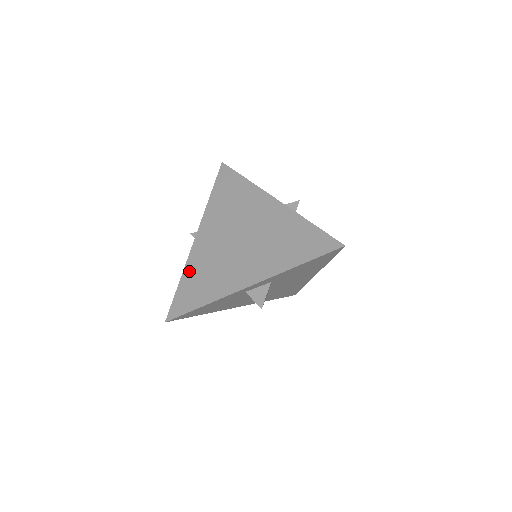
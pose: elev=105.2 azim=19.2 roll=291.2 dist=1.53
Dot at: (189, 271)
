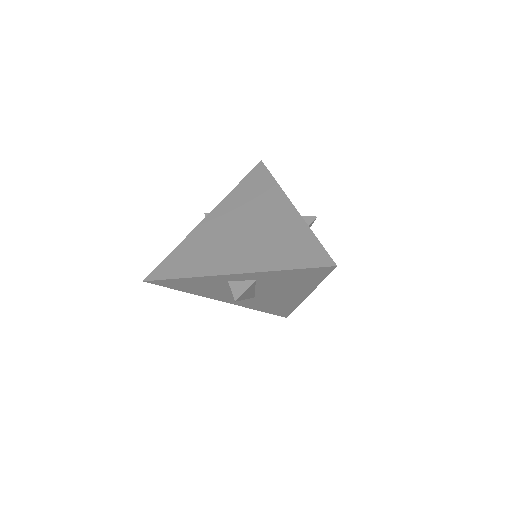
Dot at: (186, 244)
